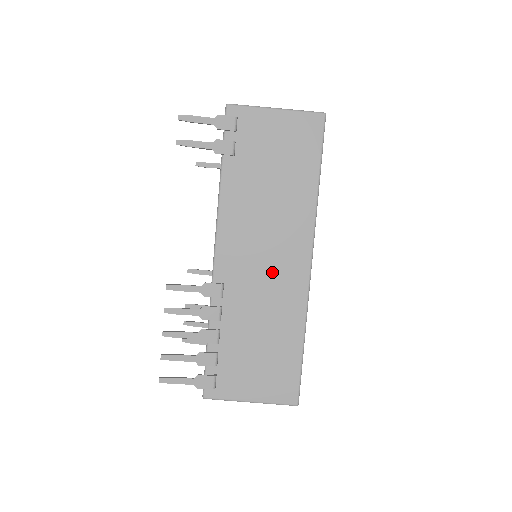
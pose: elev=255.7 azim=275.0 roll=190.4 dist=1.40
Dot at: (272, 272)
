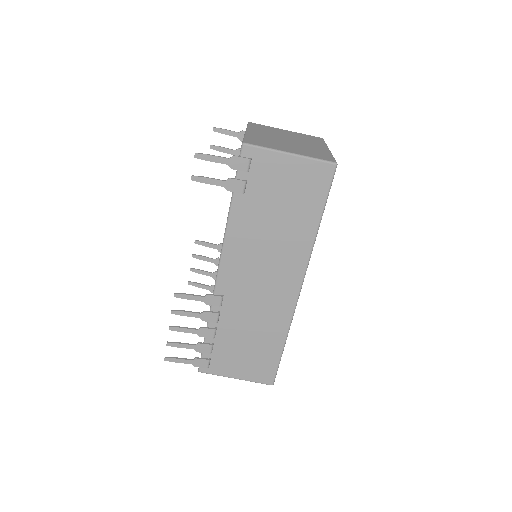
Dot at: (266, 291)
